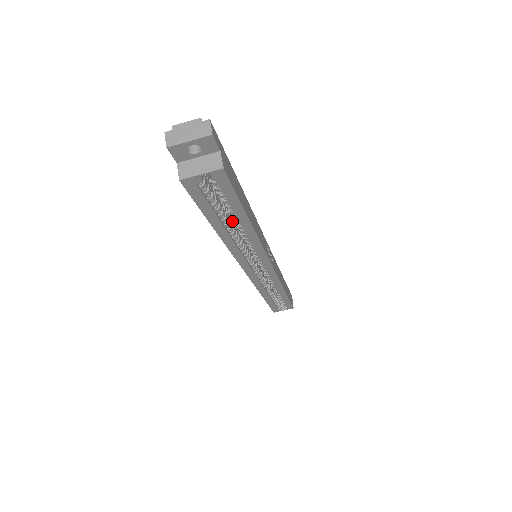
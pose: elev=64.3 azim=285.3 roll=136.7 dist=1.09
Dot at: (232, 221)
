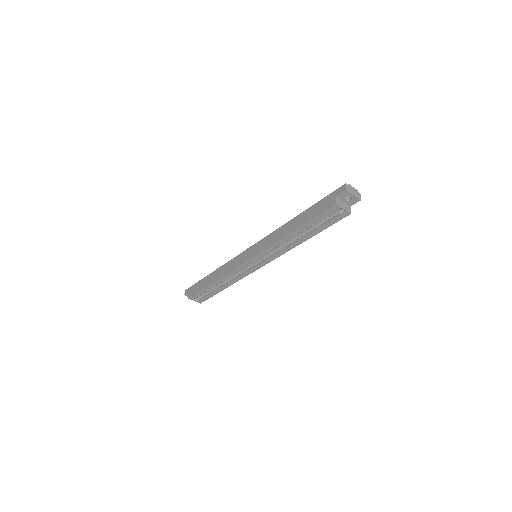
Dot at: occluded
